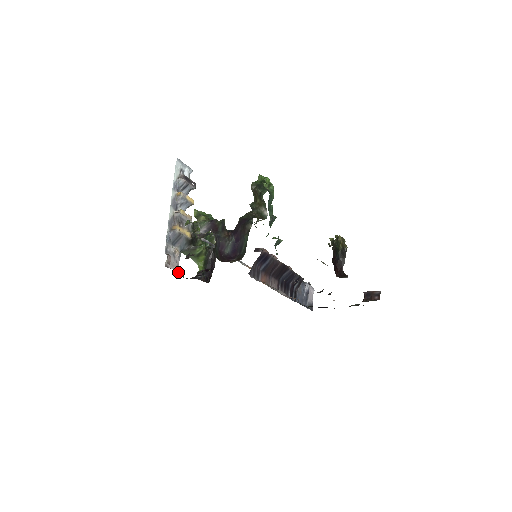
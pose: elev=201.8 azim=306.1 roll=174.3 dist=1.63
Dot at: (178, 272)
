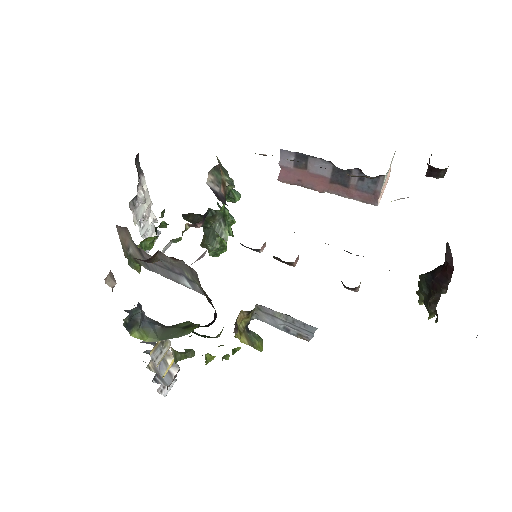
Dot at: occluded
